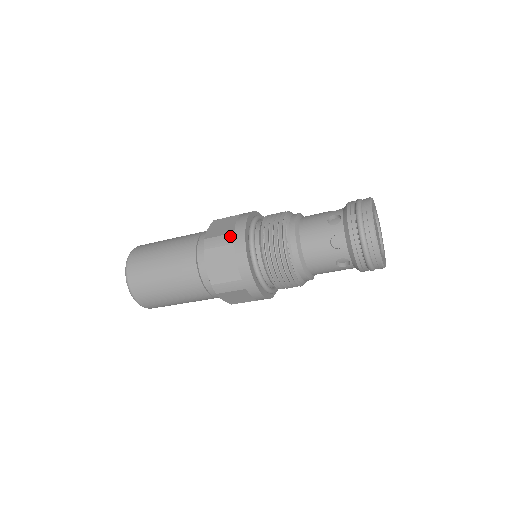
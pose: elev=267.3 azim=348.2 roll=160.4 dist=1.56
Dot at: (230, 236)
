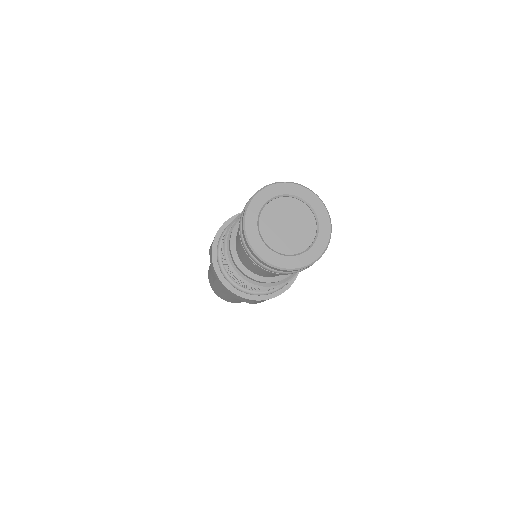
Dot at: occluded
